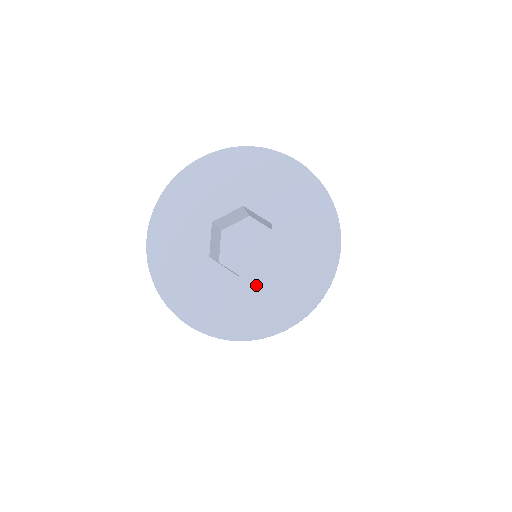
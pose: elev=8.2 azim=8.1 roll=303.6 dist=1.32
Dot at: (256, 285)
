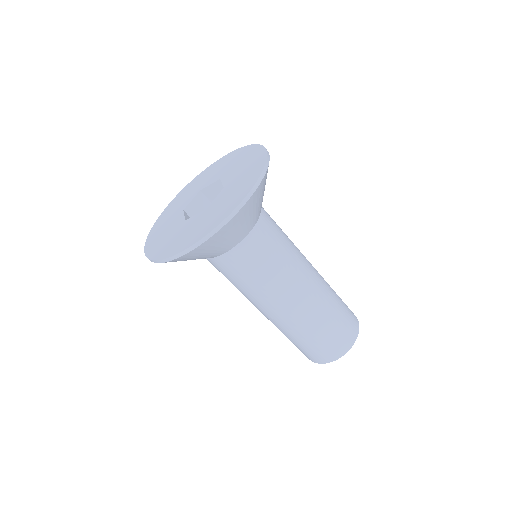
Dot at: (188, 225)
